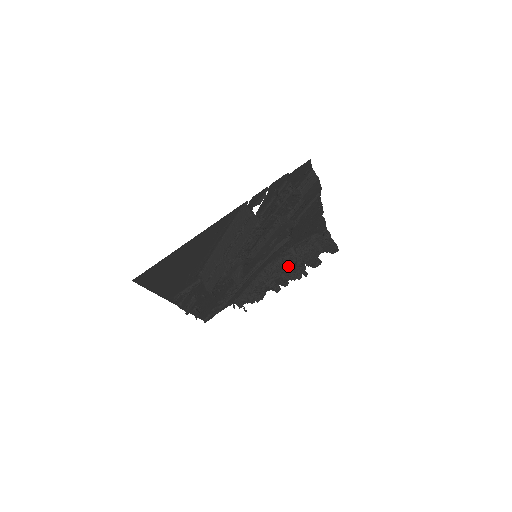
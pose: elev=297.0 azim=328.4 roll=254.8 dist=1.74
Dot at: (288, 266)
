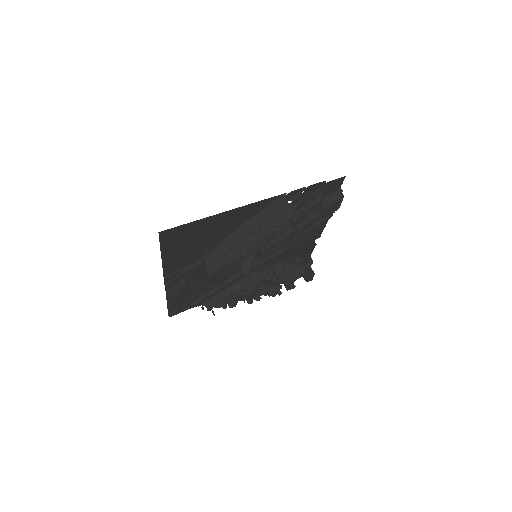
Dot at: (271, 279)
